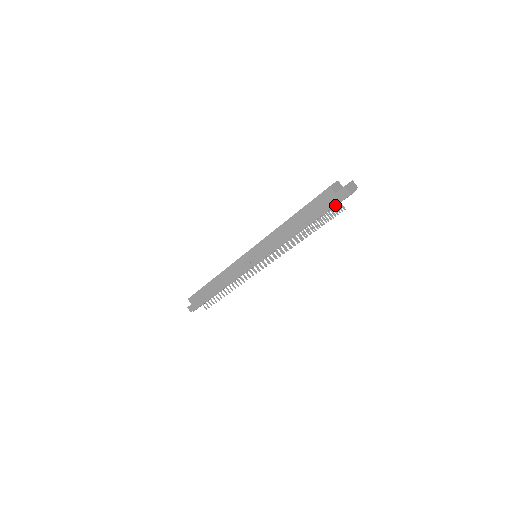
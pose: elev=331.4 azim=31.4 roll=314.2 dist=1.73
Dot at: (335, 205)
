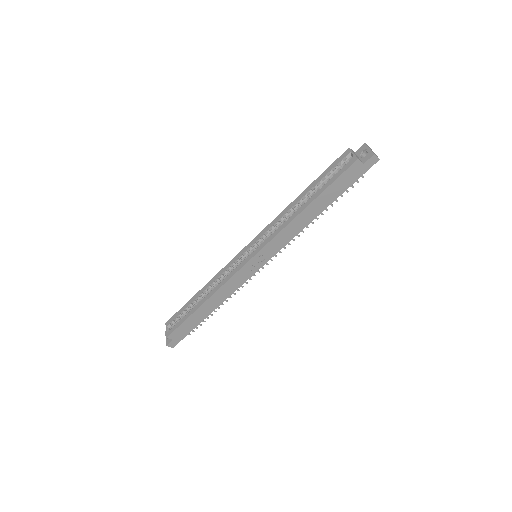
Dot at: occluded
